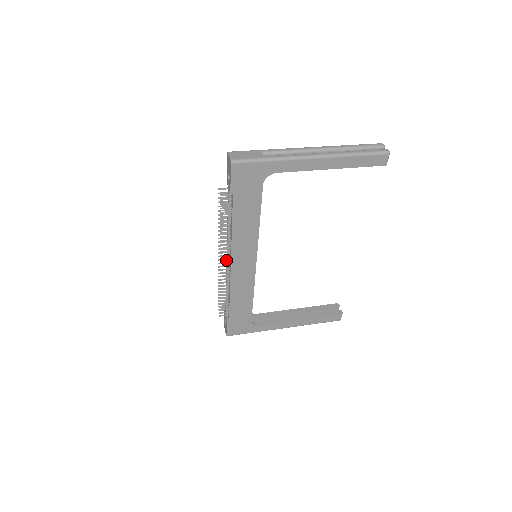
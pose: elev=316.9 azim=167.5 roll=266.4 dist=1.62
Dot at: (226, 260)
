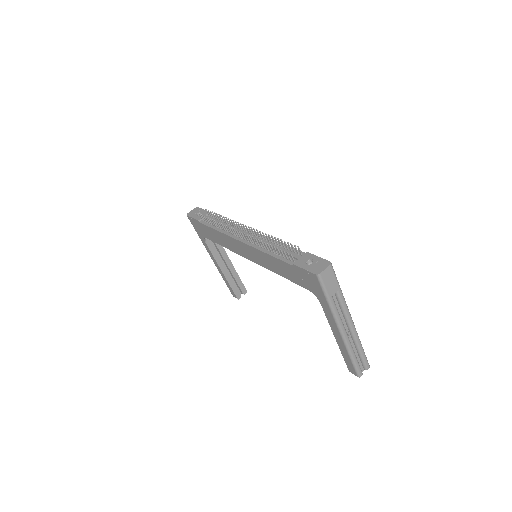
Dot at: (245, 232)
